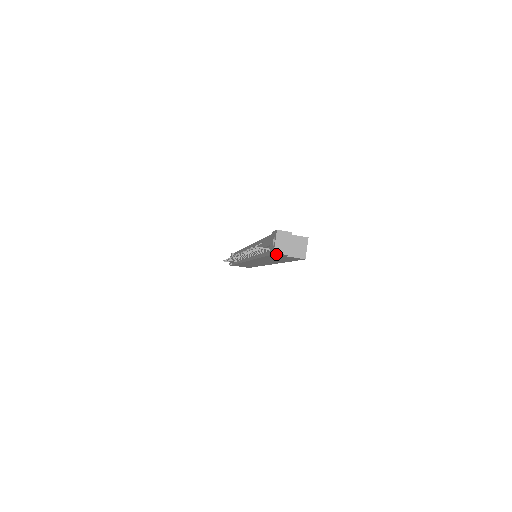
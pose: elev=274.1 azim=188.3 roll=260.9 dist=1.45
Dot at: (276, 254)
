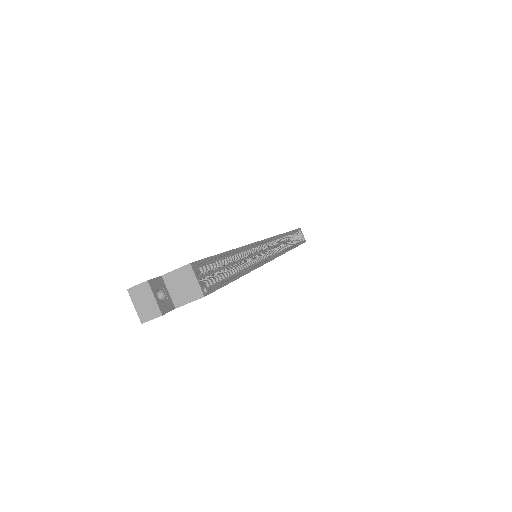
Dot at: occluded
